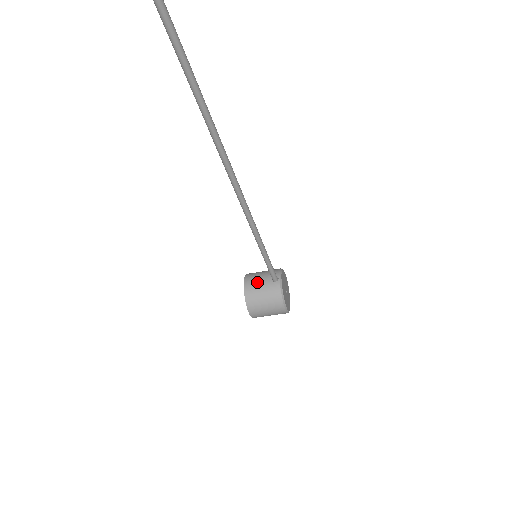
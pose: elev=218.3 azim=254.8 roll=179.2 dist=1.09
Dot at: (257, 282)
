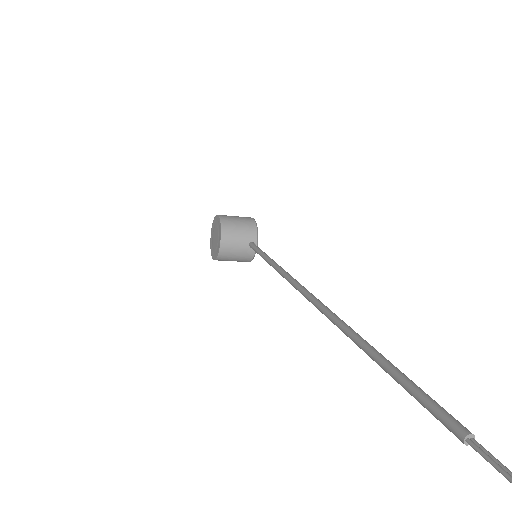
Dot at: (234, 245)
